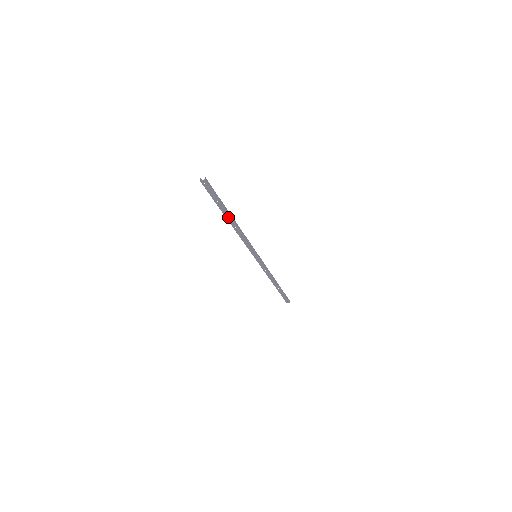
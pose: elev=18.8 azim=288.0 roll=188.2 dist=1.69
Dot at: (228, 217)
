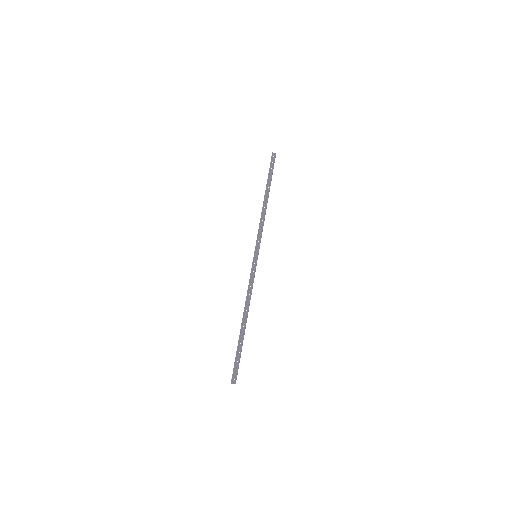
Dot at: (243, 327)
